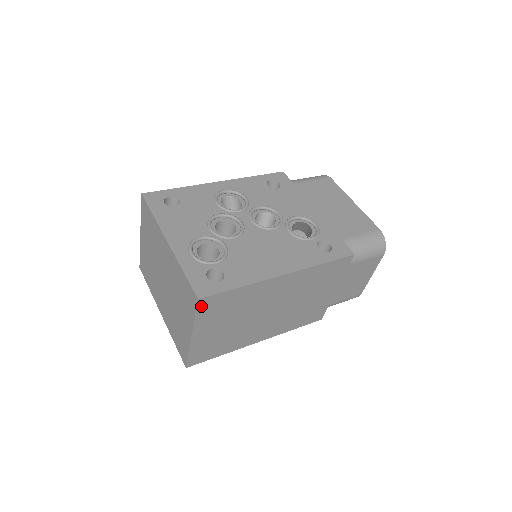
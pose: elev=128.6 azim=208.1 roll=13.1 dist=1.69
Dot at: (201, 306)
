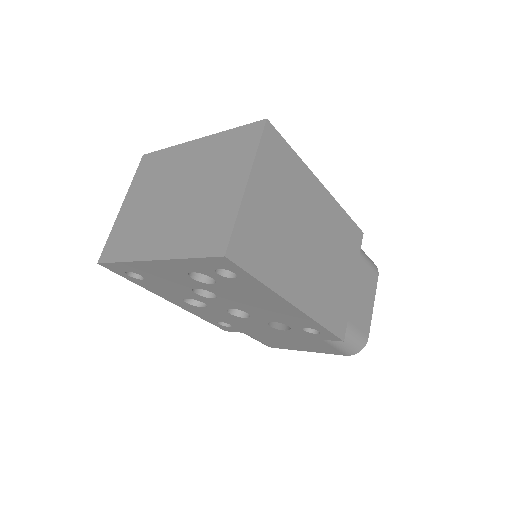
Dot at: (266, 135)
